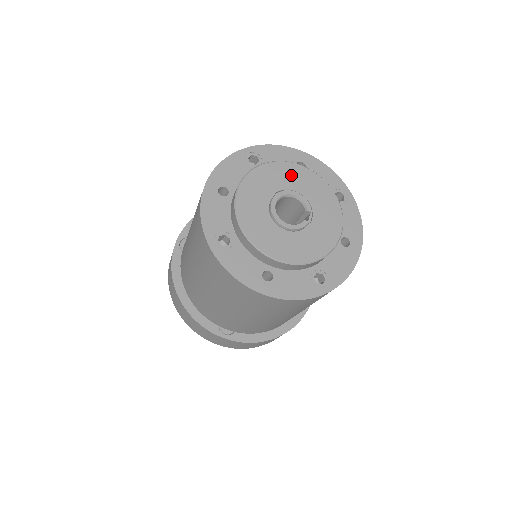
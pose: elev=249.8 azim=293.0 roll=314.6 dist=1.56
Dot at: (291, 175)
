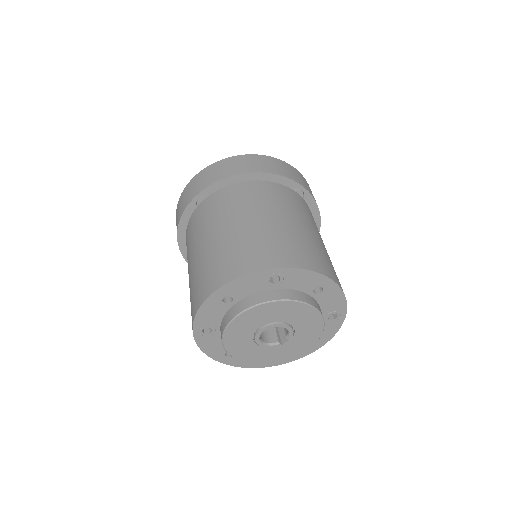
Dot at: (295, 312)
